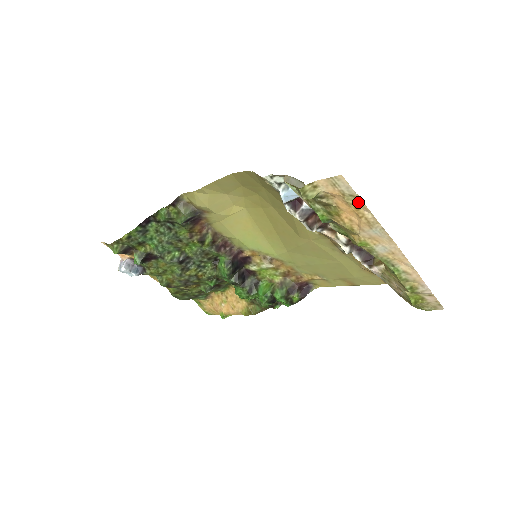
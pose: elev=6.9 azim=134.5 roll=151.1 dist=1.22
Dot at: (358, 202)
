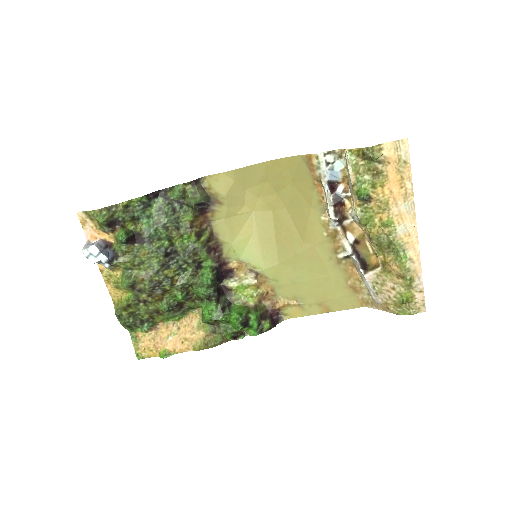
Dot at: (406, 171)
